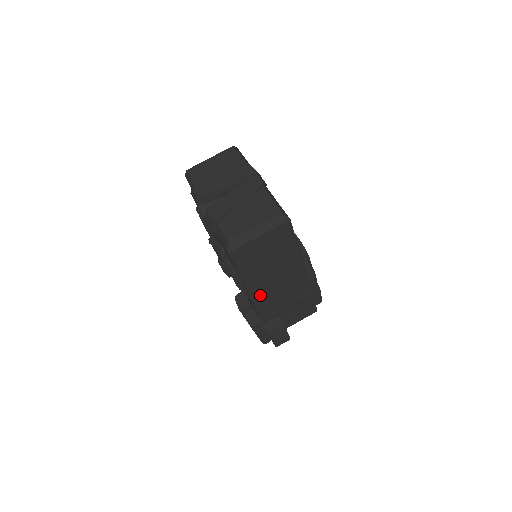
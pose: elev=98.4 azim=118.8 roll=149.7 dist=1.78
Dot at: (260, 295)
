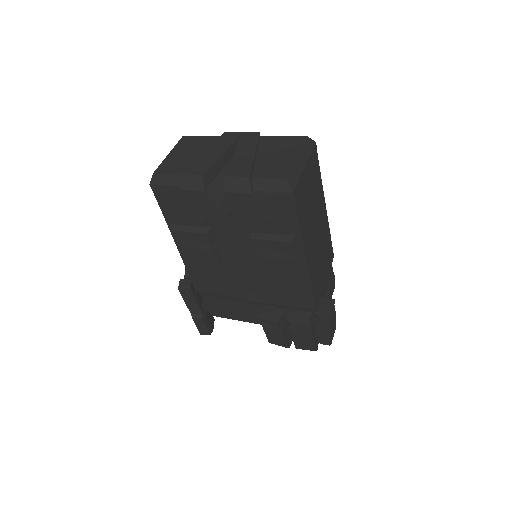
Dot at: (312, 264)
